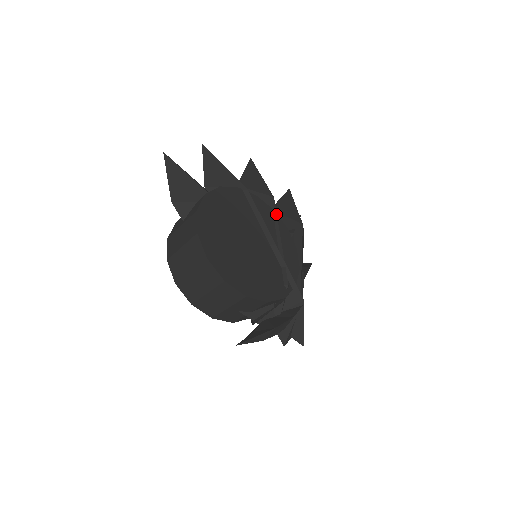
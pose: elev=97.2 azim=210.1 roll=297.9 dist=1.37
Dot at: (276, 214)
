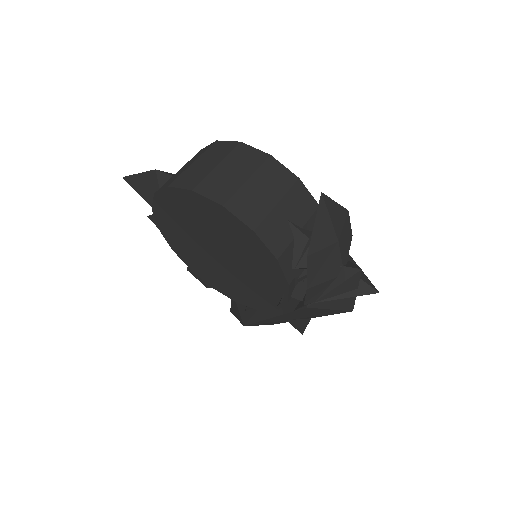
Dot at: occluded
